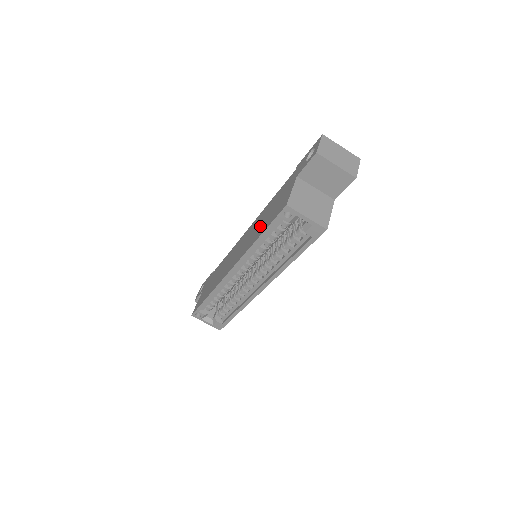
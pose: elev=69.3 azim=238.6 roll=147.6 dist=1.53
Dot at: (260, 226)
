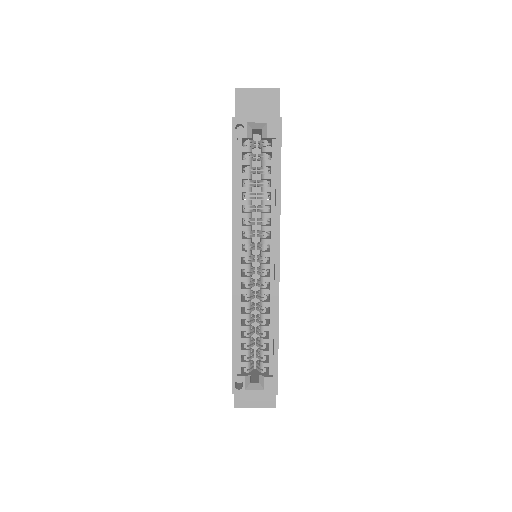
Dot at: occluded
